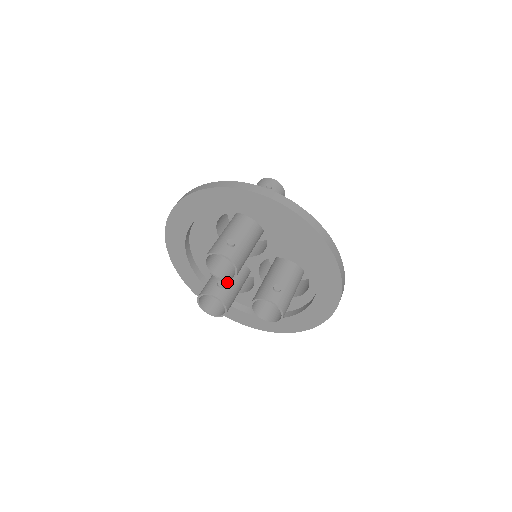
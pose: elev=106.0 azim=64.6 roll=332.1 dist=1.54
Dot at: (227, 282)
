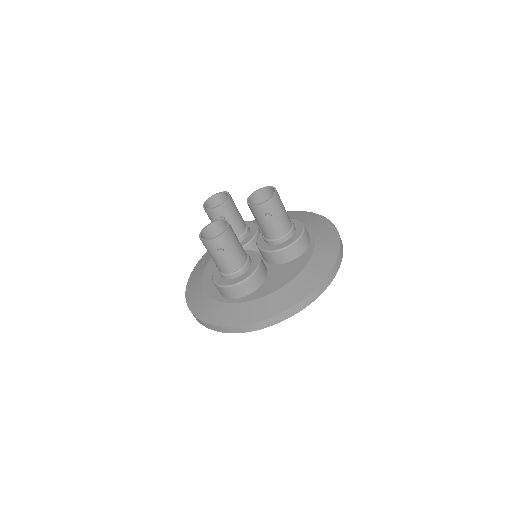
Dot at: occluded
